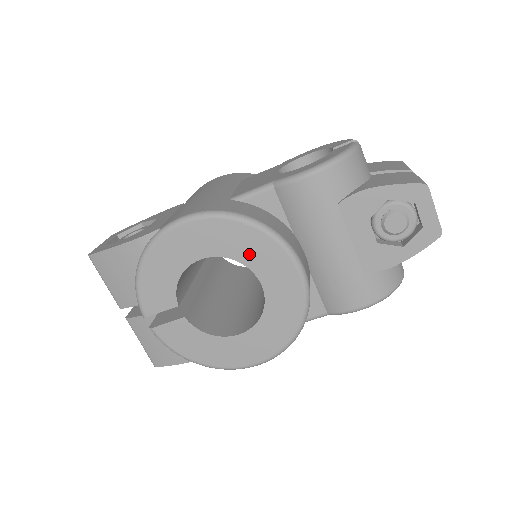
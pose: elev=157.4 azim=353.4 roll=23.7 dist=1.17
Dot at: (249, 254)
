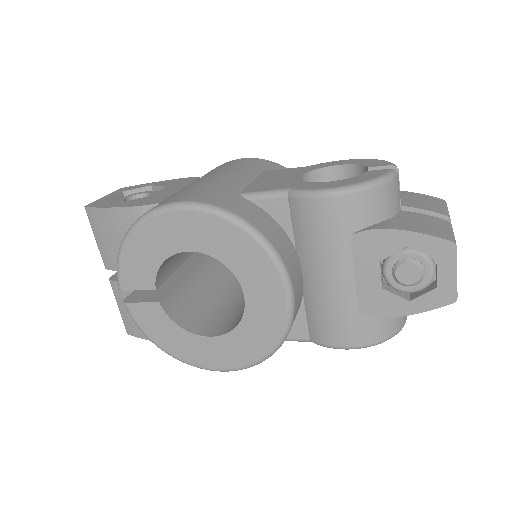
Dot at: (239, 261)
